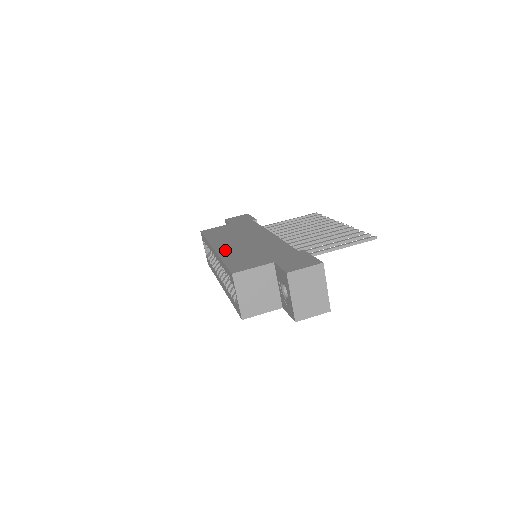
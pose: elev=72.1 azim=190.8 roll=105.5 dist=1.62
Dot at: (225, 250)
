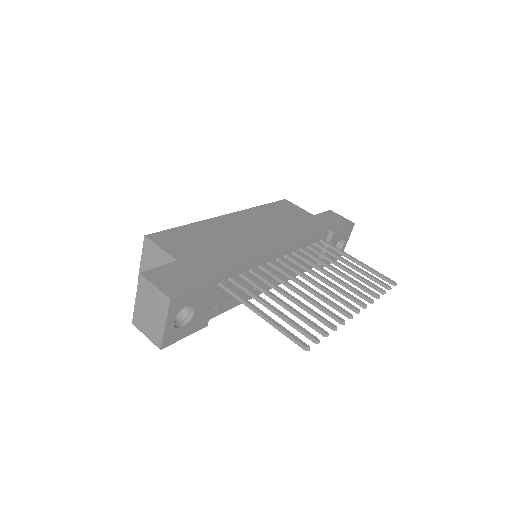
Dot at: (220, 222)
